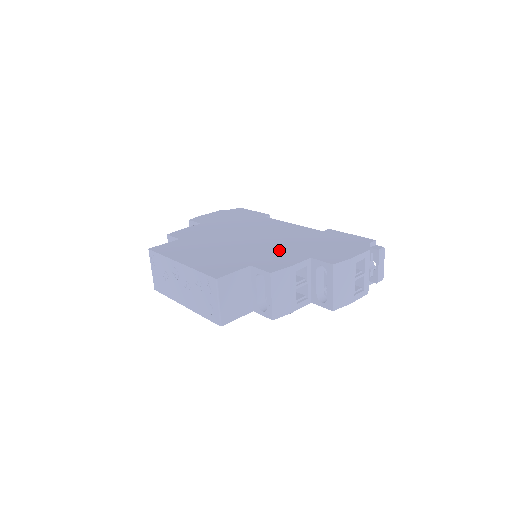
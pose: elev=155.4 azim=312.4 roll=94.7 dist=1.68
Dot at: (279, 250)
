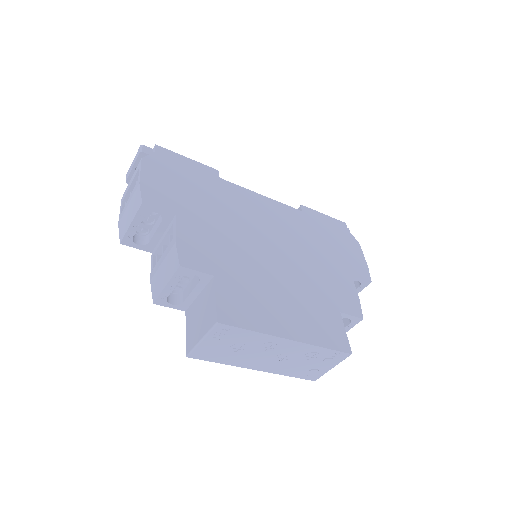
Dot at: (322, 269)
